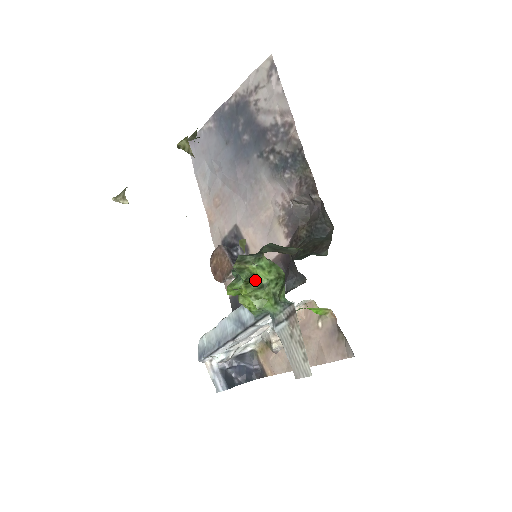
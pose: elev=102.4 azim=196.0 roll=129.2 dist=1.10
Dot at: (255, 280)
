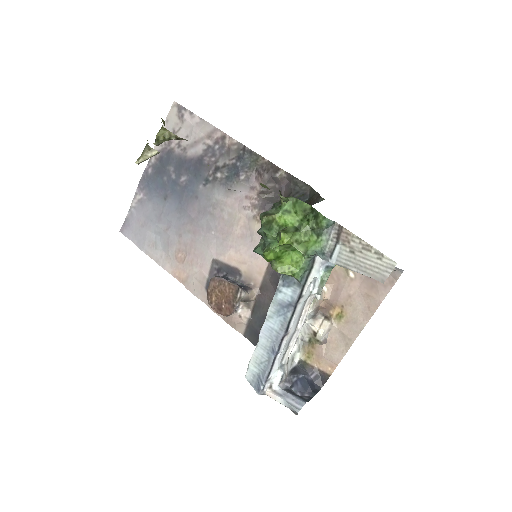
Dot at: (288, 227)
